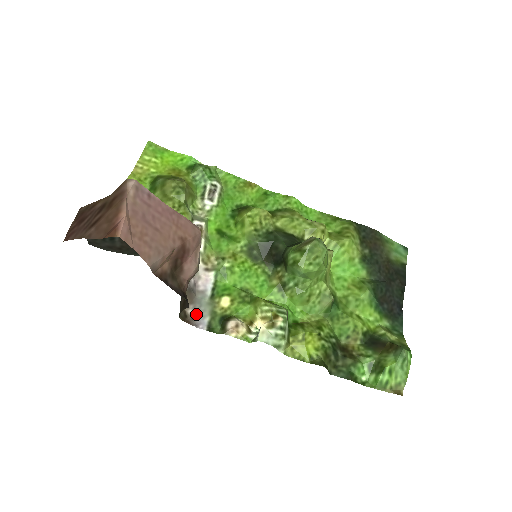
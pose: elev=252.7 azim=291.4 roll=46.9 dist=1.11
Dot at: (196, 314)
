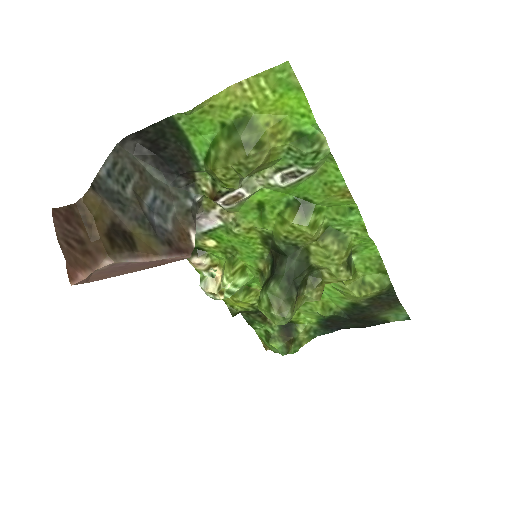
Dot at: occluded
